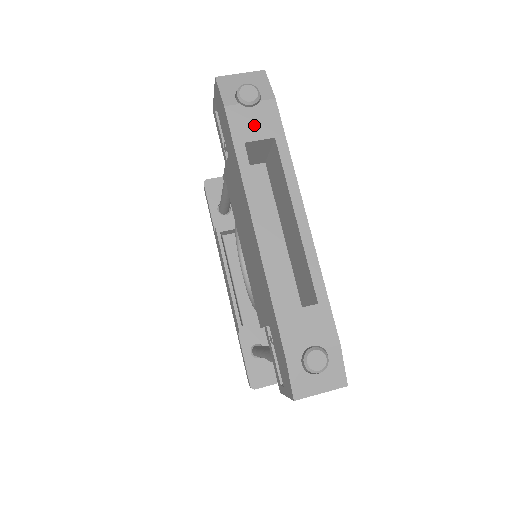
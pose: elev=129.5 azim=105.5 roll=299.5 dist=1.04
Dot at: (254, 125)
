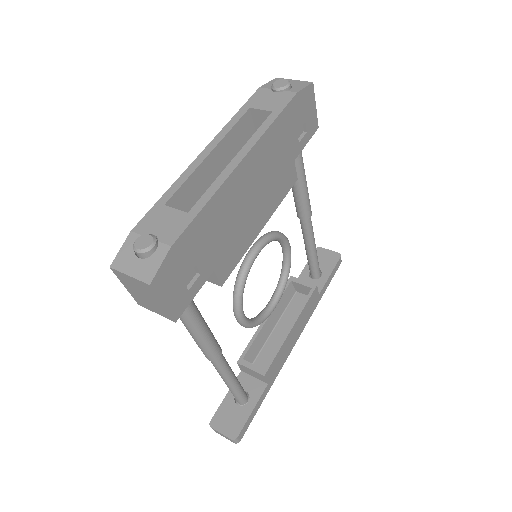
Dot at: (267, 101)
